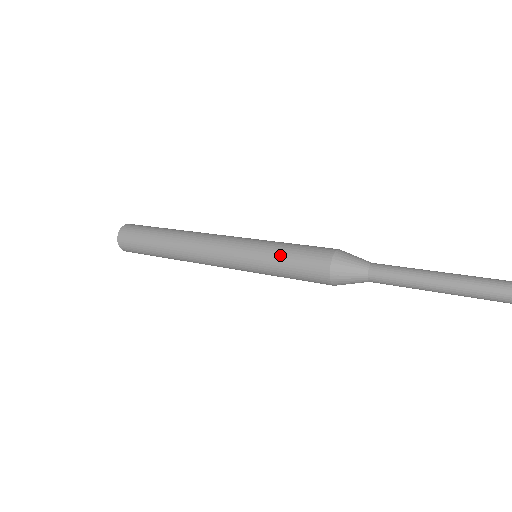
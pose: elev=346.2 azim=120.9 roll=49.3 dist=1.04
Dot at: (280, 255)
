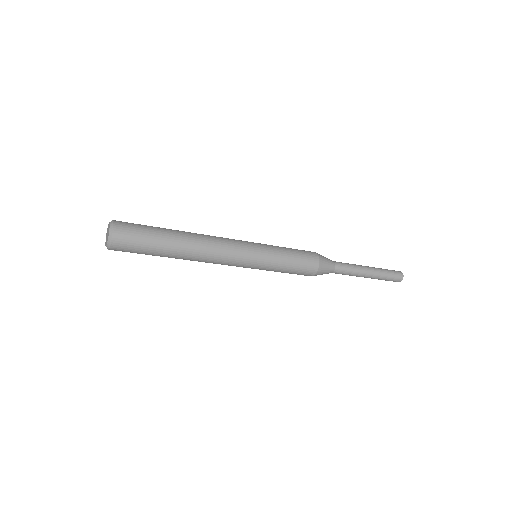
Dot at: (285, 250)
